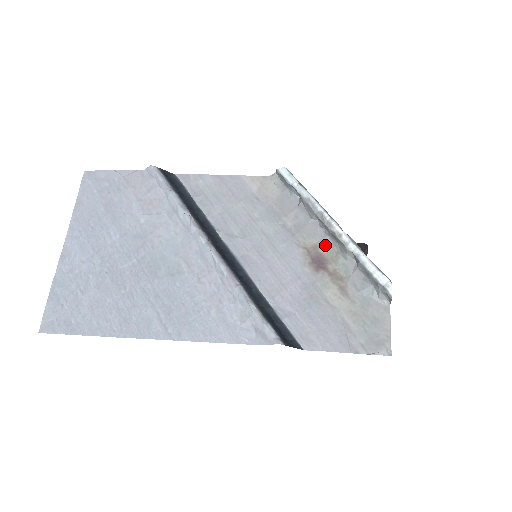
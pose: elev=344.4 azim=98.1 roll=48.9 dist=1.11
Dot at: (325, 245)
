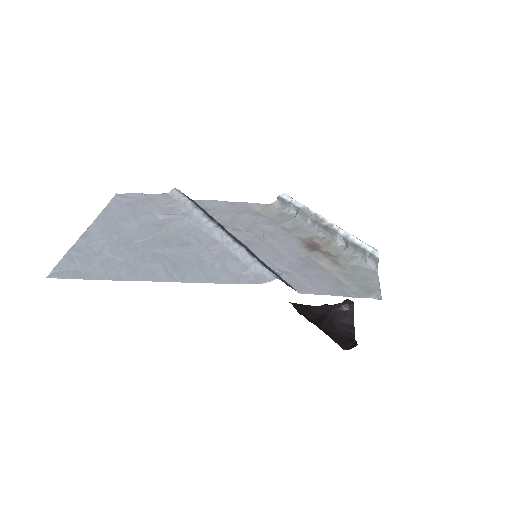
Dot at: (318, 237)
